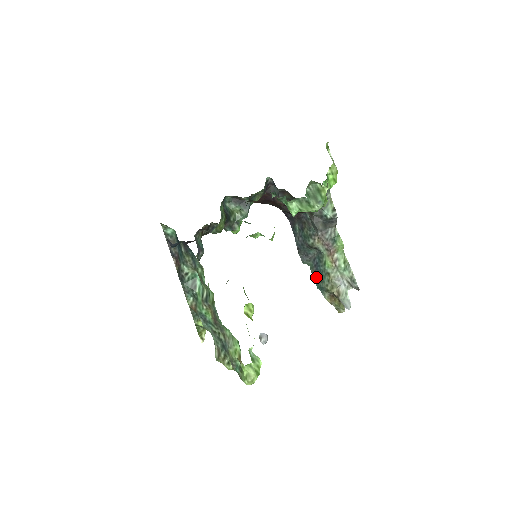
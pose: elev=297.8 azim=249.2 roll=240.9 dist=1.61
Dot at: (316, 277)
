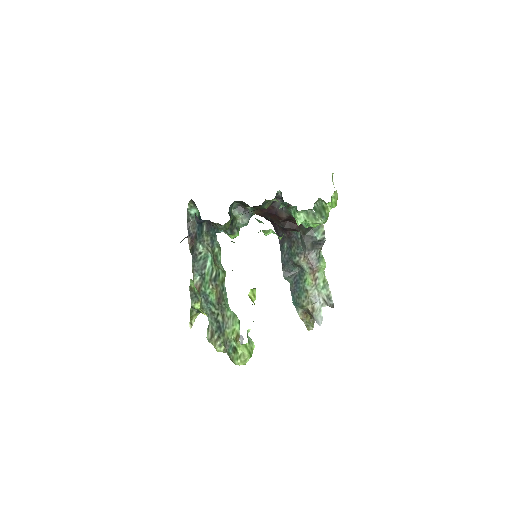
Dot at: (294, 293)
